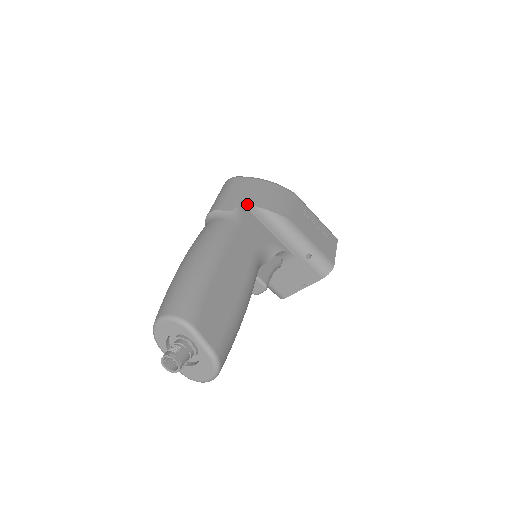
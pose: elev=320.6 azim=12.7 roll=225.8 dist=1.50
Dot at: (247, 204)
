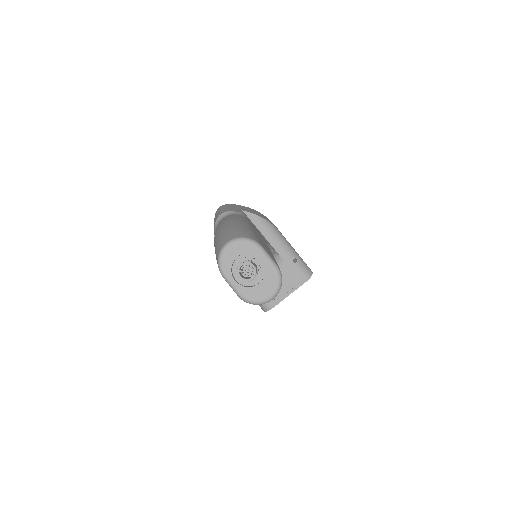
Dot at: (247, 212)
